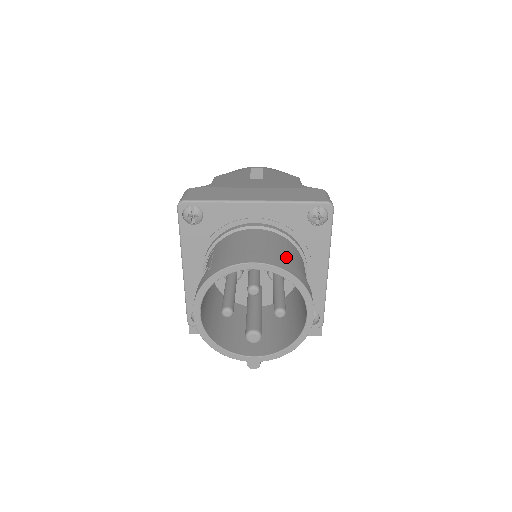
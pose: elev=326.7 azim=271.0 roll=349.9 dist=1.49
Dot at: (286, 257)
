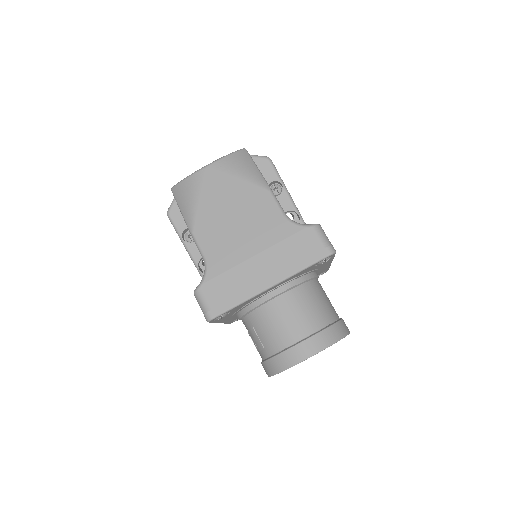
Dot at: (319, 318)
